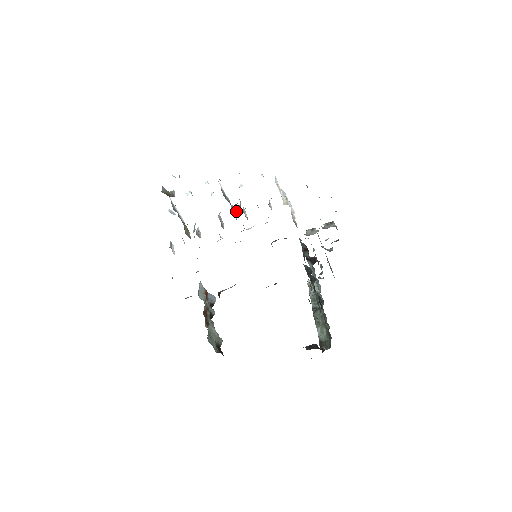
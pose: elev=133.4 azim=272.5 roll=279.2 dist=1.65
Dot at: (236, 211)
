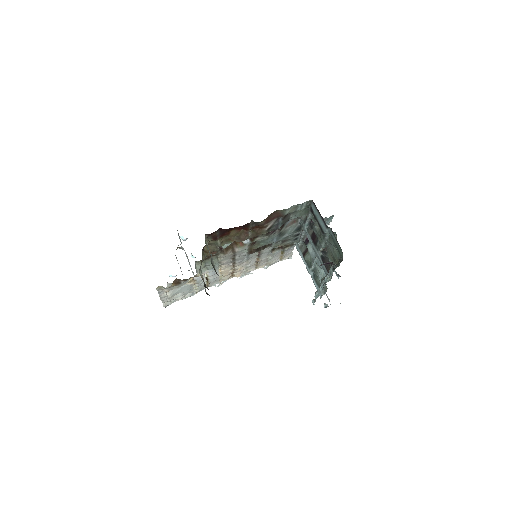
Dot at: occluded
